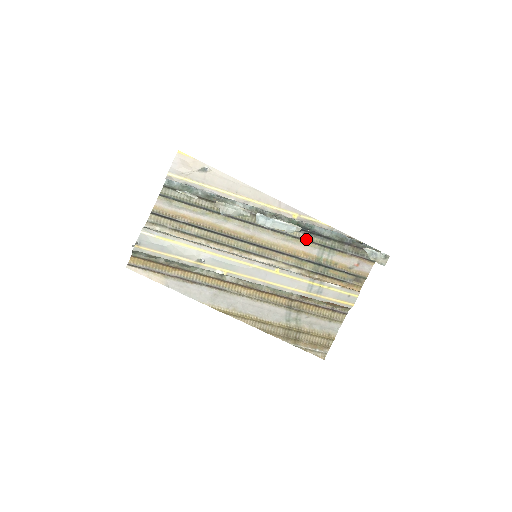
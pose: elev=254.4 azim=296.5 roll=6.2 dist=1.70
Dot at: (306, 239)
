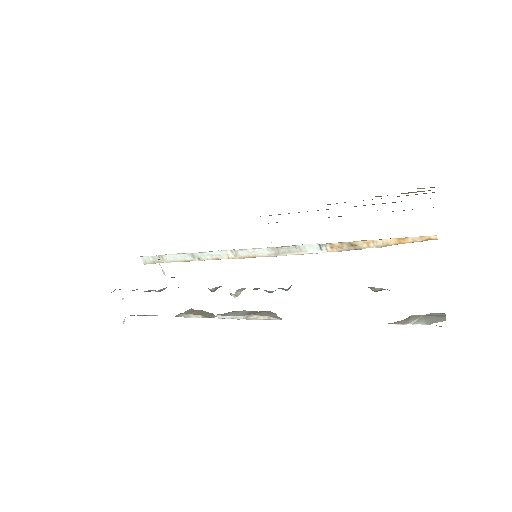
Dot at: occluded
